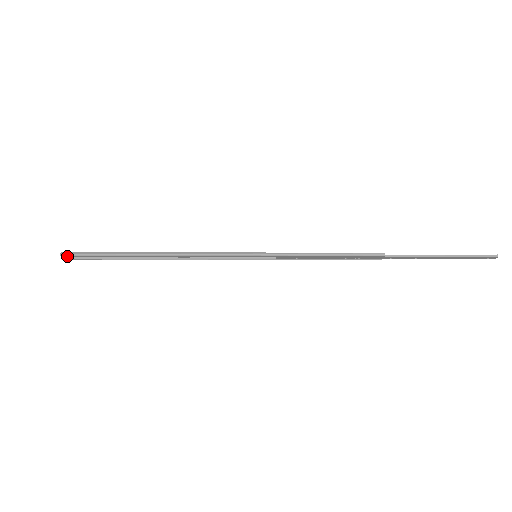
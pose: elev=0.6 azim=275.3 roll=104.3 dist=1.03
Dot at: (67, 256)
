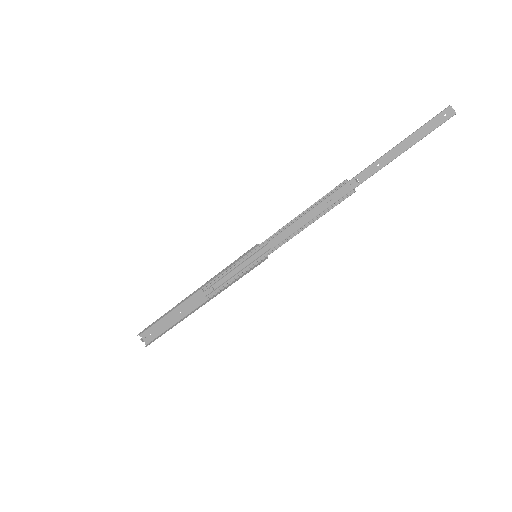
Dot at: occluded
